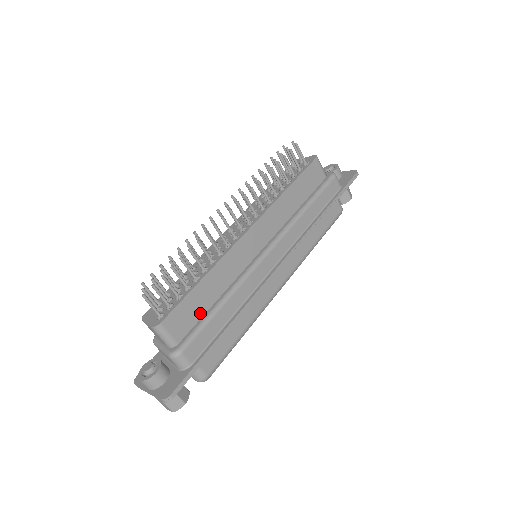
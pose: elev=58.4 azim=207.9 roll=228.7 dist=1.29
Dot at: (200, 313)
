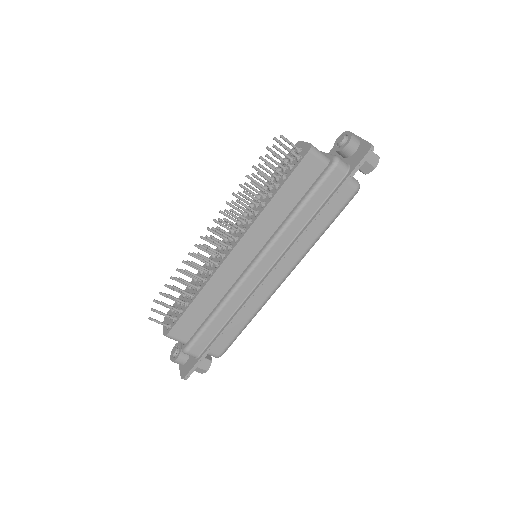
Dot at: (200, 320)
